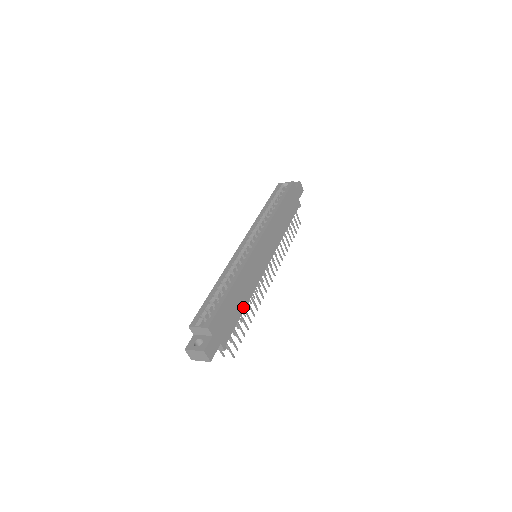
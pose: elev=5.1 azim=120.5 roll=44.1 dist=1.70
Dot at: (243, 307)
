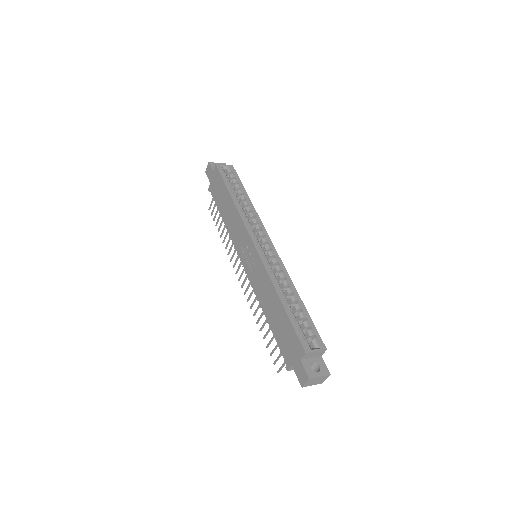
Dot at: occluded
